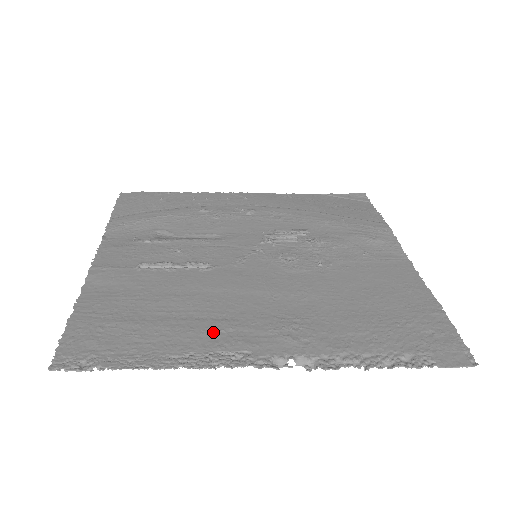
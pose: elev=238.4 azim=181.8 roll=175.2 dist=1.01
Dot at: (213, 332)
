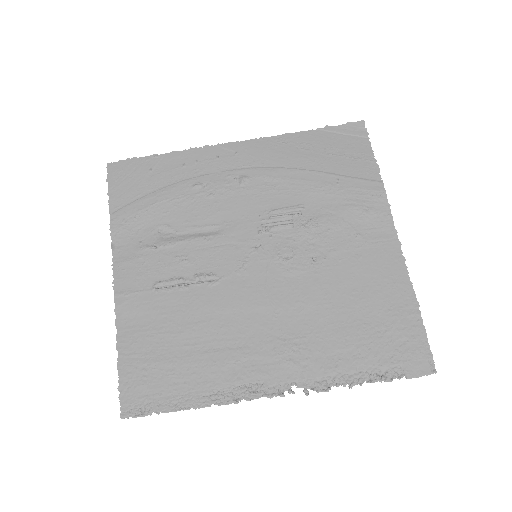
Dot at: (231, 364)
